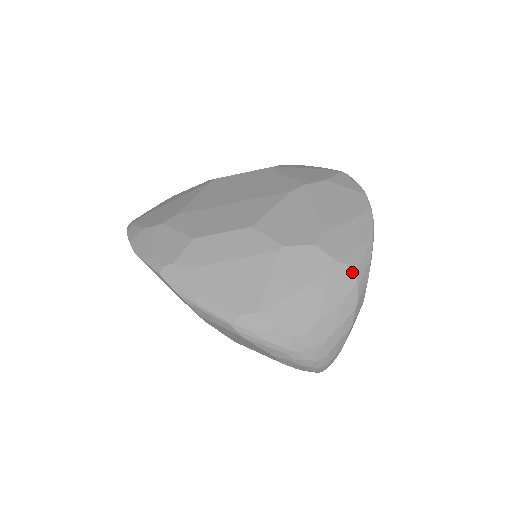
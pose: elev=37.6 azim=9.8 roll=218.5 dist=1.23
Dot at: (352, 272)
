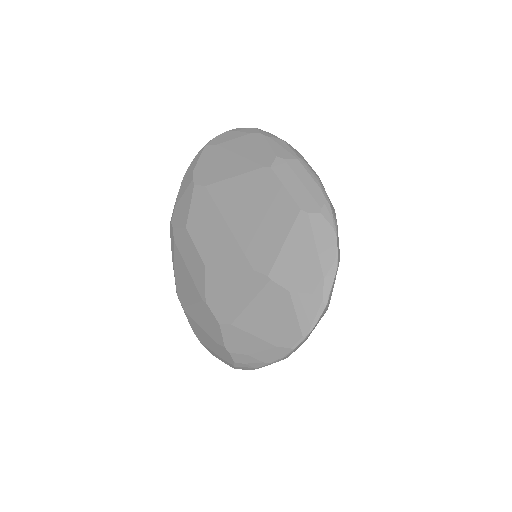
Dot at: (232, 360)
